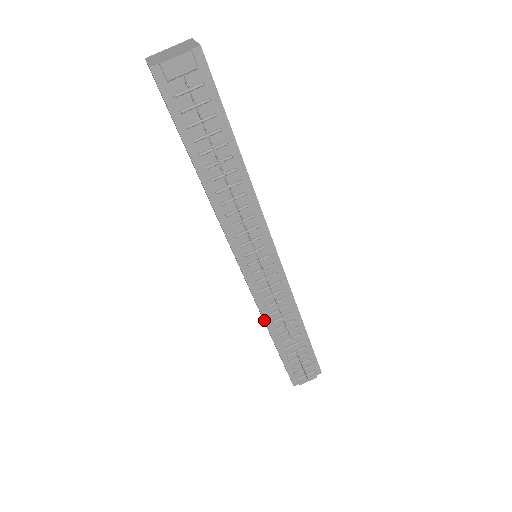
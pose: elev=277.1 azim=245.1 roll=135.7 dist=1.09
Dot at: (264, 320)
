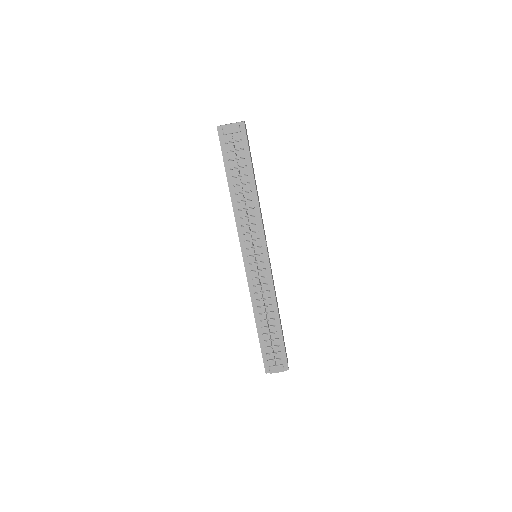
Dot at: (252, 304)
